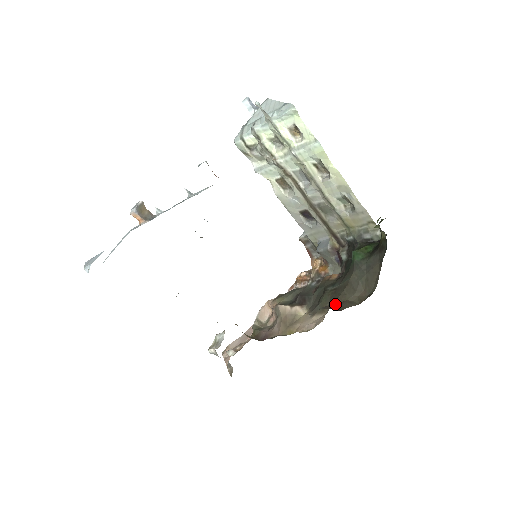
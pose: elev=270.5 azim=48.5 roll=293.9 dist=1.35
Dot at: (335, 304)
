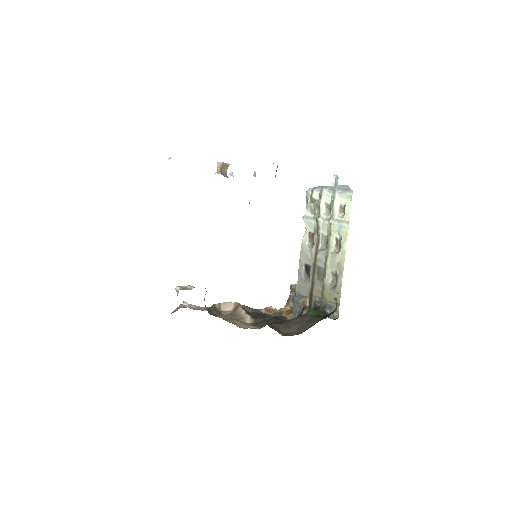
Dot at: occluded
